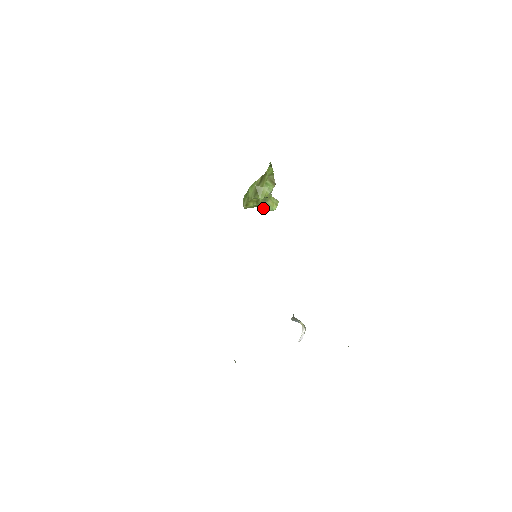
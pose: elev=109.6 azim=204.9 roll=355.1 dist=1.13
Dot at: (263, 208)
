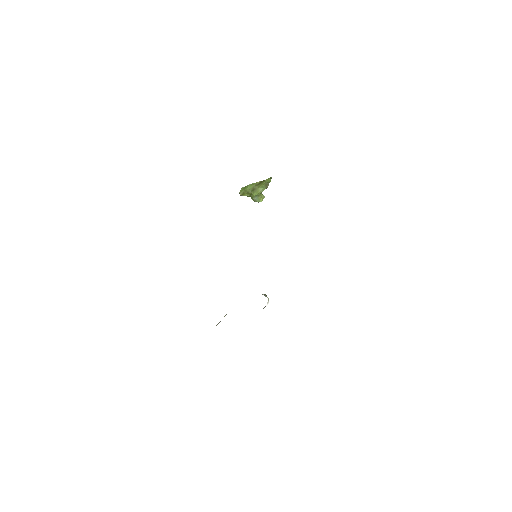
Dot at: (253, 199)
